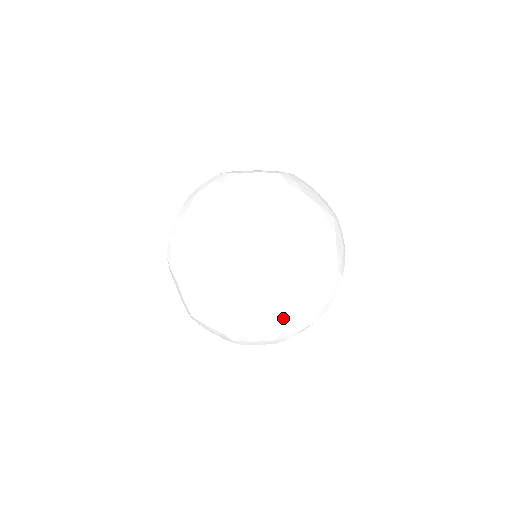
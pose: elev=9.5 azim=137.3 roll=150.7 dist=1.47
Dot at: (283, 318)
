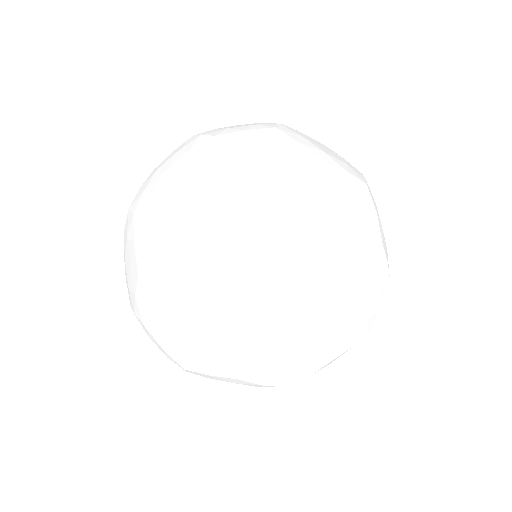
Dot at: occluded
